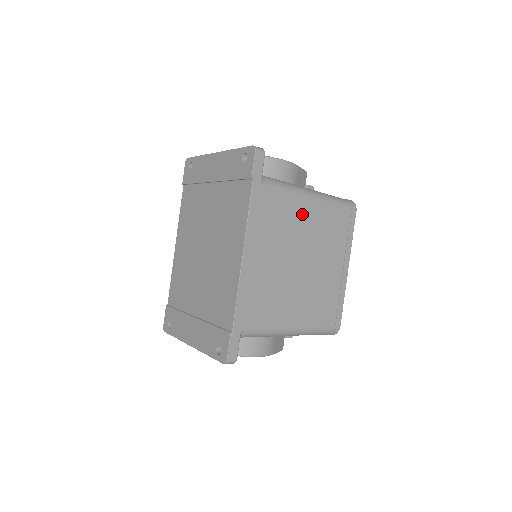
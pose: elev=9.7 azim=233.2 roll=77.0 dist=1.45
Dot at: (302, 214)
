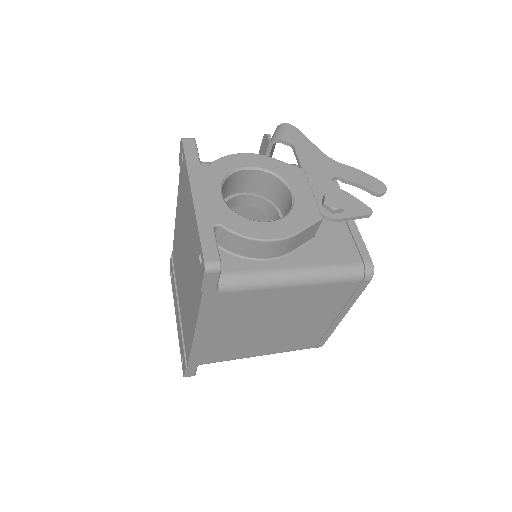
Dot at: (279, 299)
